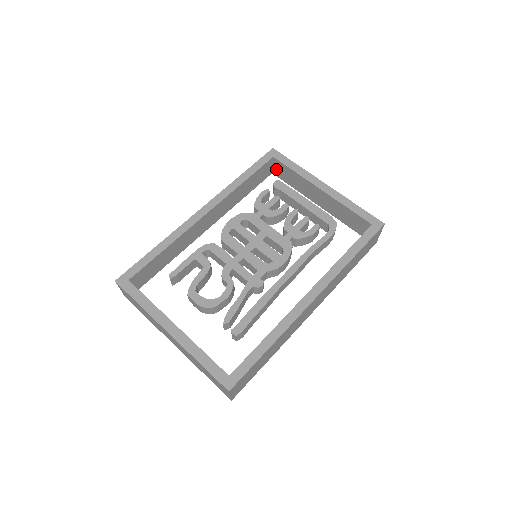
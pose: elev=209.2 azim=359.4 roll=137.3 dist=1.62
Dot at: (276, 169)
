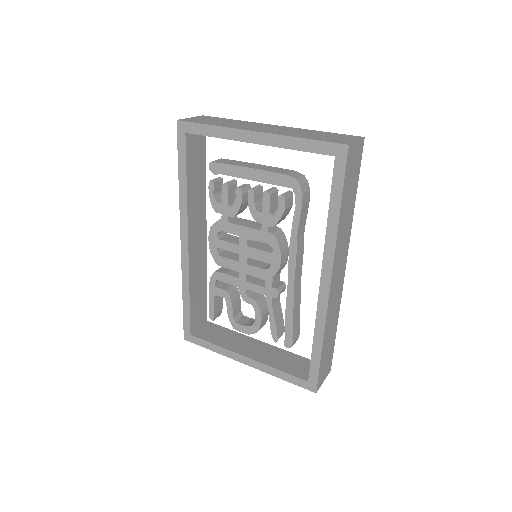
Dot at: occluded
